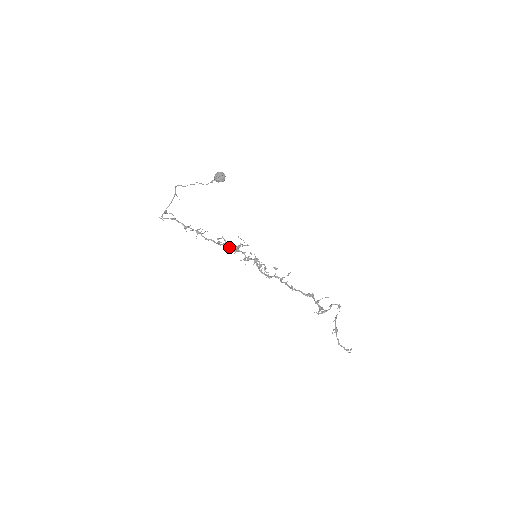
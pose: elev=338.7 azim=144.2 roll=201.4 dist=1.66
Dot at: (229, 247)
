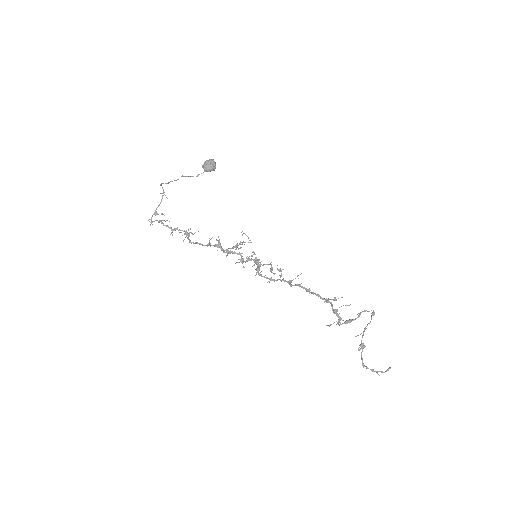
Dot at: (222, 248)
